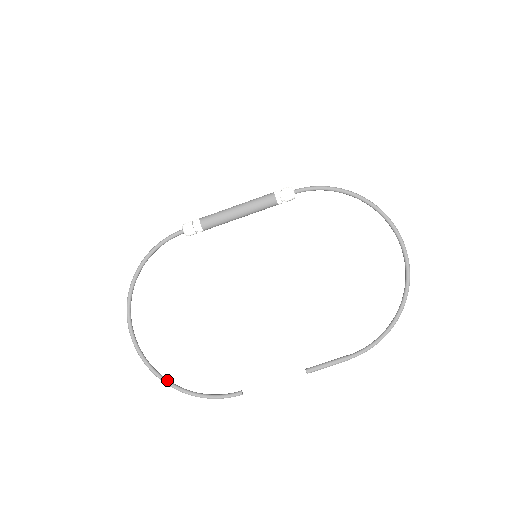
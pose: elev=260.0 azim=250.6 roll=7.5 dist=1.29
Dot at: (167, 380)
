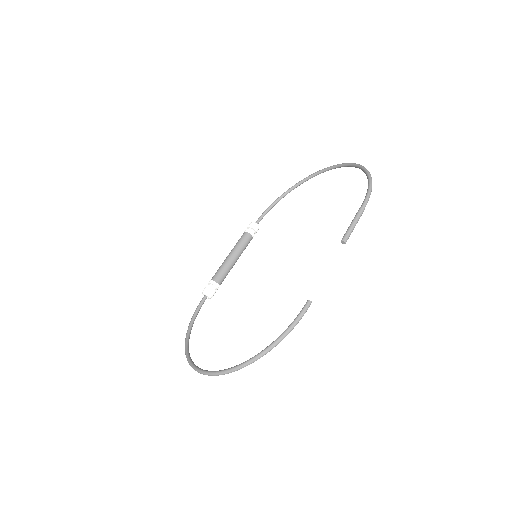
Dot at: (243, 362)
